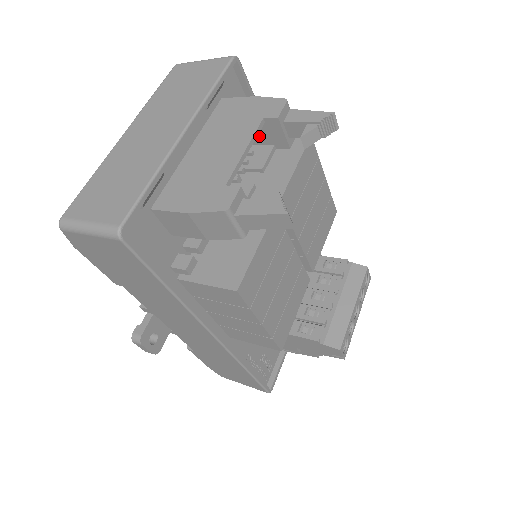
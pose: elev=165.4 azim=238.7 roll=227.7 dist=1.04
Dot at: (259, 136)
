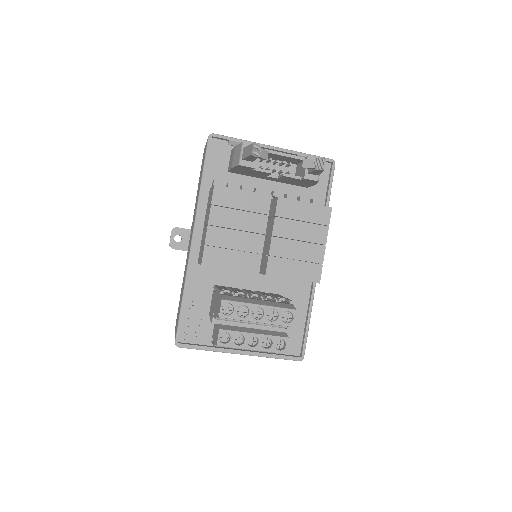
Dot at: (300, 172)
